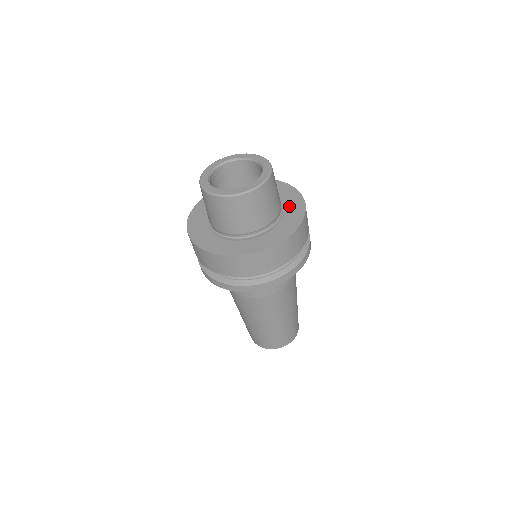
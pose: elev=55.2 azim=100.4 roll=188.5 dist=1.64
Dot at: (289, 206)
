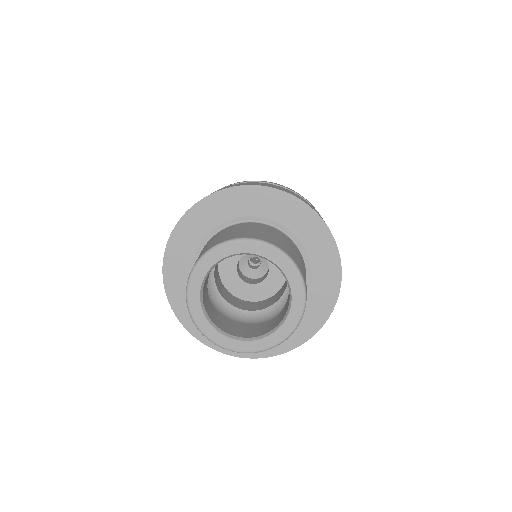
Dot at: (317, 275)
